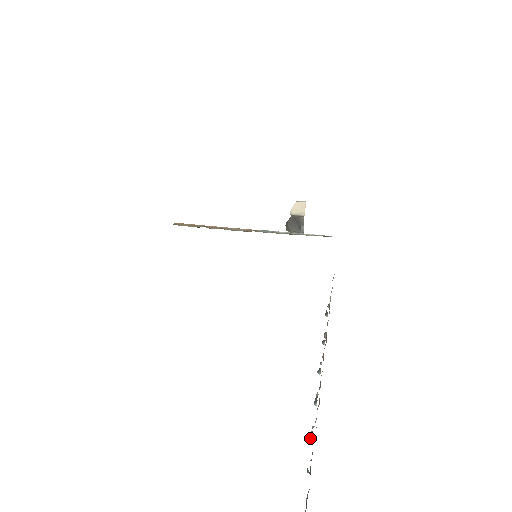
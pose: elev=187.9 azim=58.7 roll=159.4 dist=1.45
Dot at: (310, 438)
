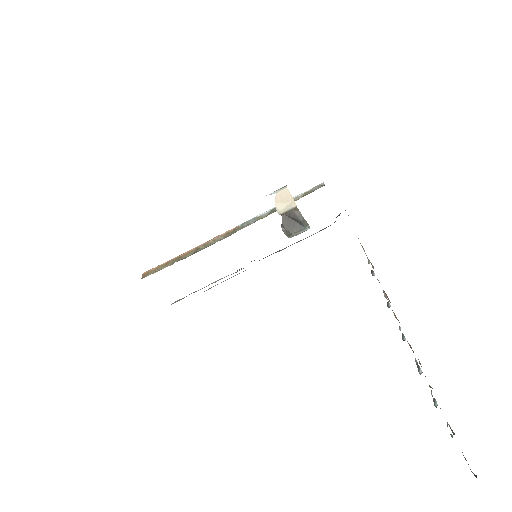
Dot at: (436, 407)
